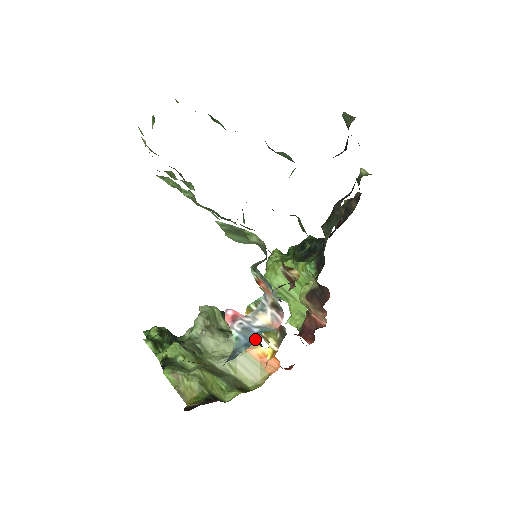
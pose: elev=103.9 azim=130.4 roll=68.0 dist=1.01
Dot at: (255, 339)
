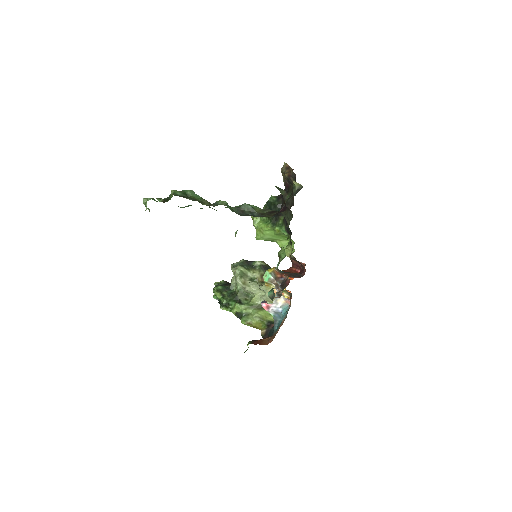
Dot at: (283, 315)
